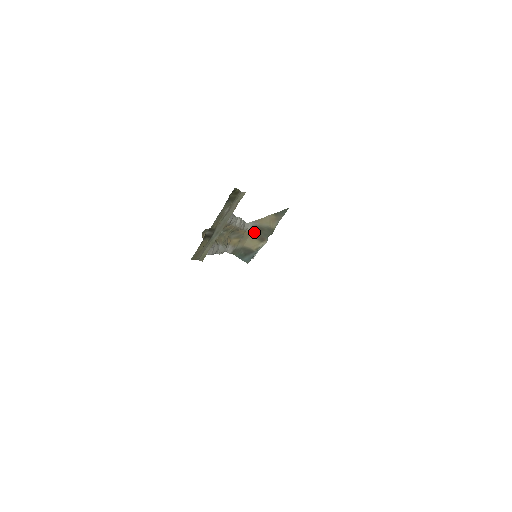
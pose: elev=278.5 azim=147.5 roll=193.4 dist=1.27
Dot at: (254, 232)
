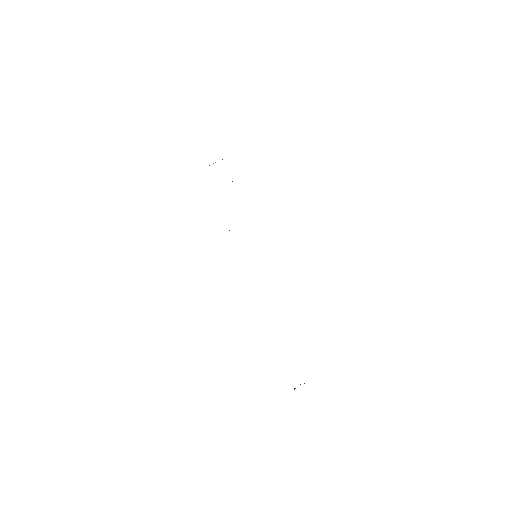
Dot at: occluded
